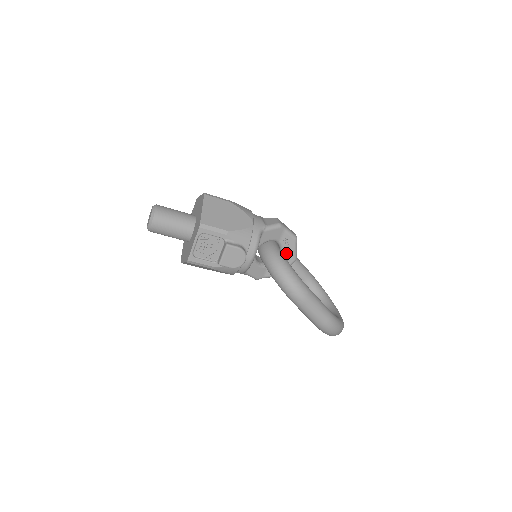
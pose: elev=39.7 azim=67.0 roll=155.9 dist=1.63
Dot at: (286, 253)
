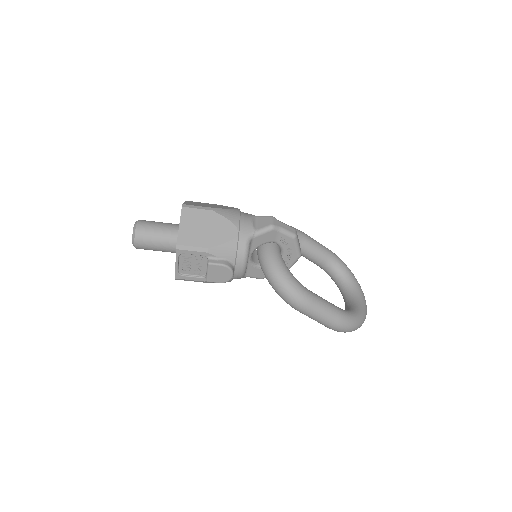
Dot at: (287, 252)
